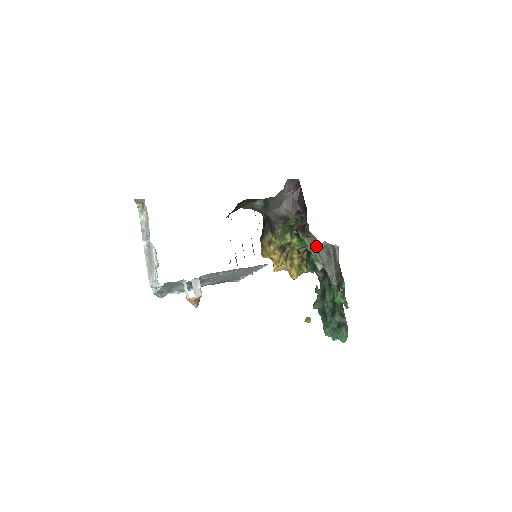
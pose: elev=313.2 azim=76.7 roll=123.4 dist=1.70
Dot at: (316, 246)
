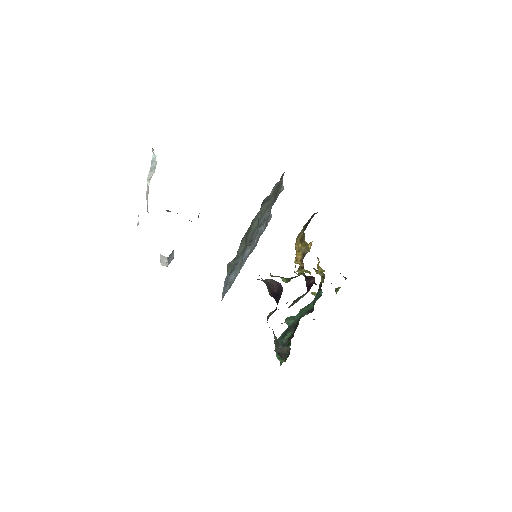
Dot at: (272, 329)
